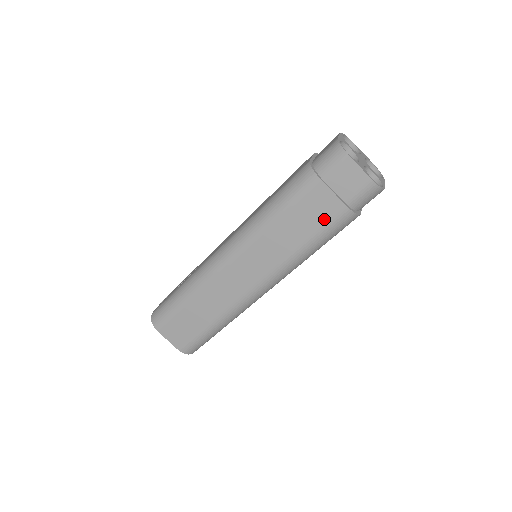
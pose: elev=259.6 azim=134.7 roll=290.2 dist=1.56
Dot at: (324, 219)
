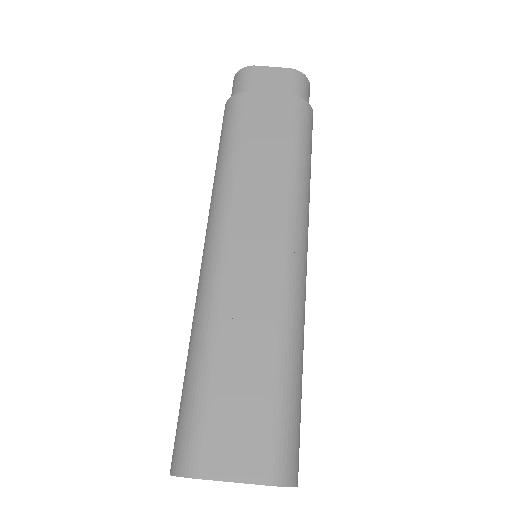
Dot at: (284, 119)
